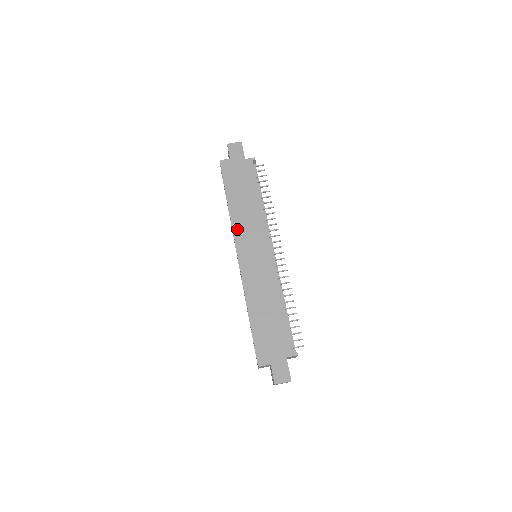
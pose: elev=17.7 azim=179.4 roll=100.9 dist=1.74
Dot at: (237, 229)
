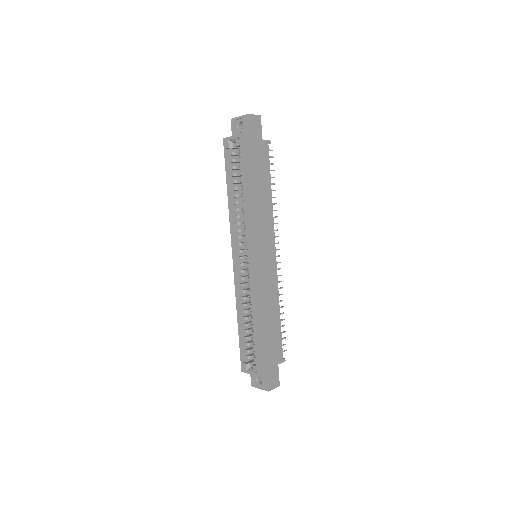
Dot at: (251, 227)
